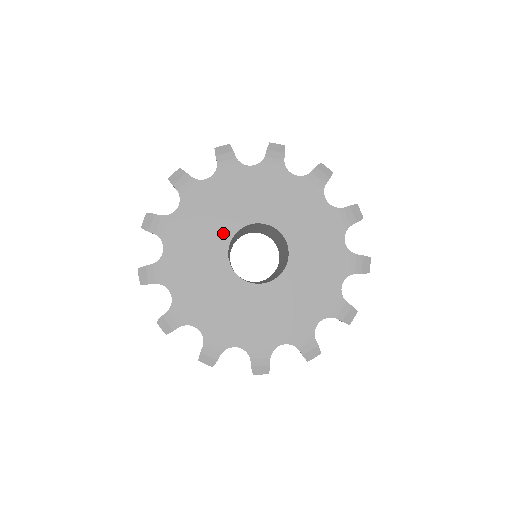
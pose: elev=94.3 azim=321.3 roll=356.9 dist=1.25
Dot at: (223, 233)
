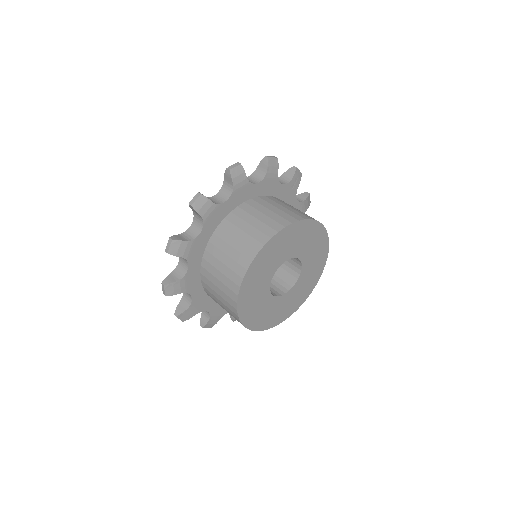
Dot at: (270, 273)
